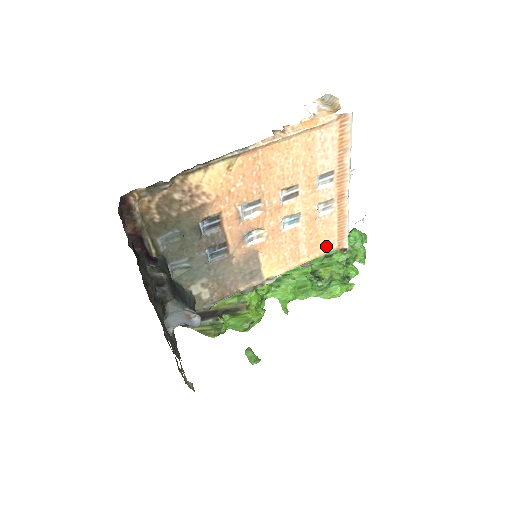
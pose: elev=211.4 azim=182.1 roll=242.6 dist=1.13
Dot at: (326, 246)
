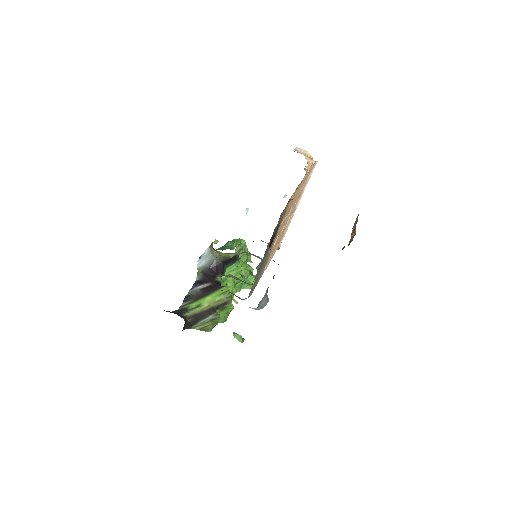
Dot at: (277, 246)
